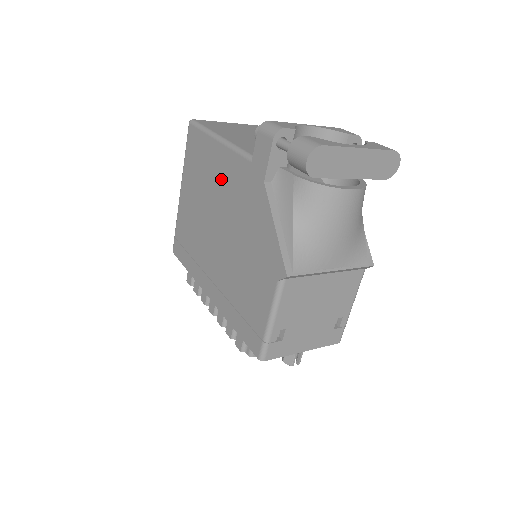
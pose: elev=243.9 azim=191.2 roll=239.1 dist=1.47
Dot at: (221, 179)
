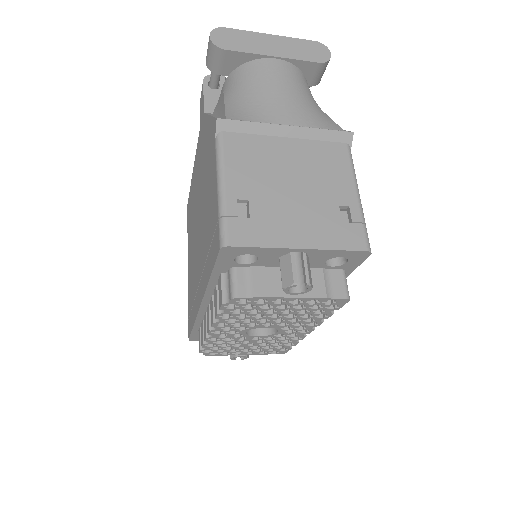
Dot at: (195, 184)
